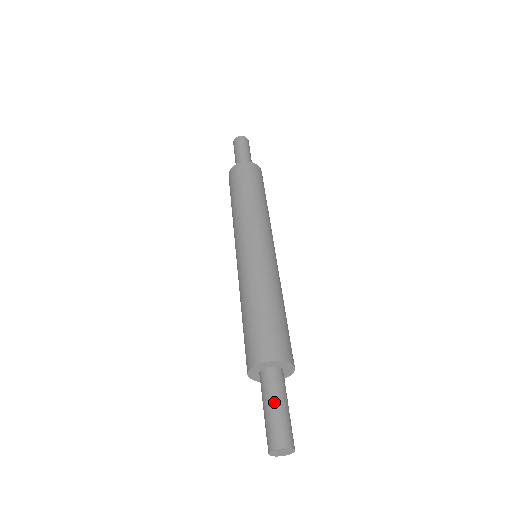
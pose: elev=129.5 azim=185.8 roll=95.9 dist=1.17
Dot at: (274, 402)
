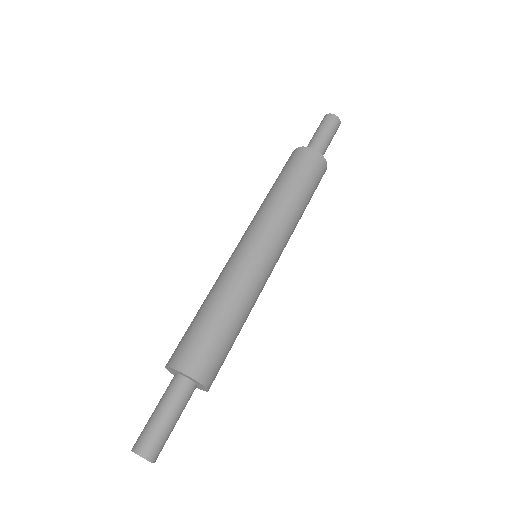
Dot at: (156, 407)
